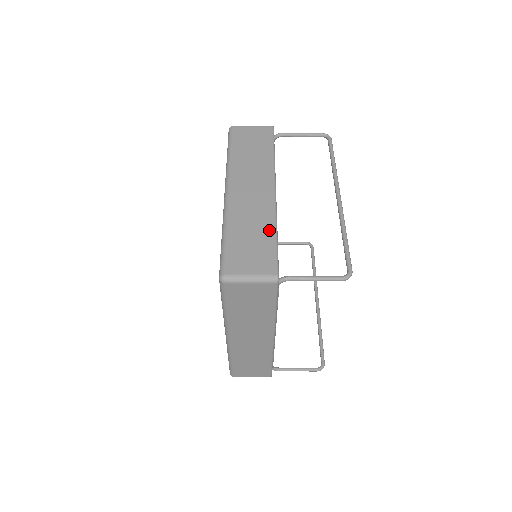
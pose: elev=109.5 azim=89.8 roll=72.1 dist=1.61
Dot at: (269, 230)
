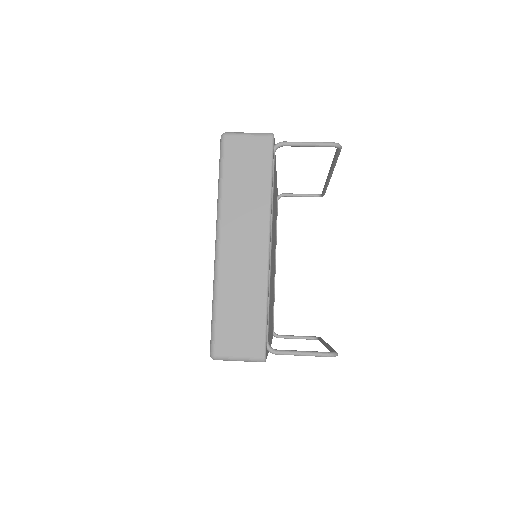
Dot at: occluded
